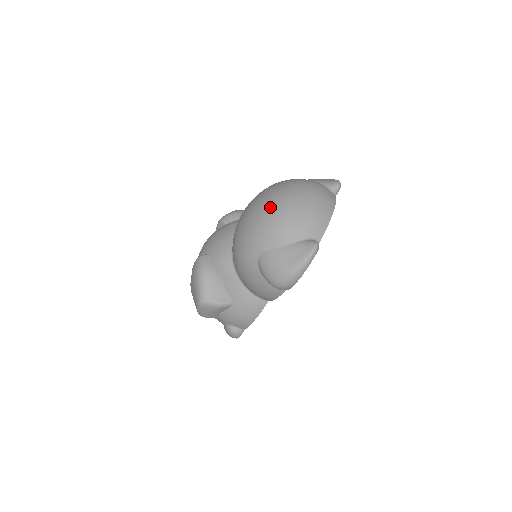
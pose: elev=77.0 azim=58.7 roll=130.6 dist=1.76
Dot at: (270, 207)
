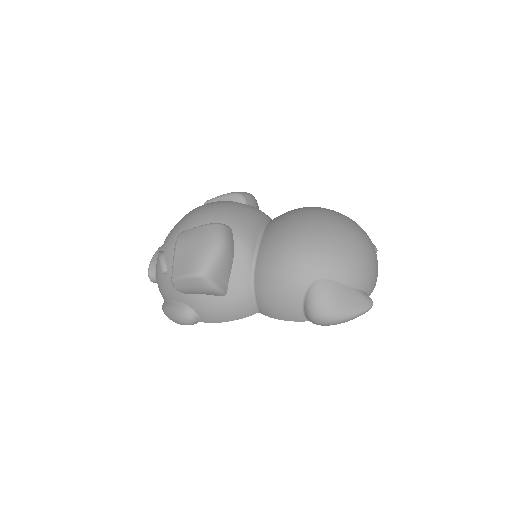
Dot at: (348, 239)
